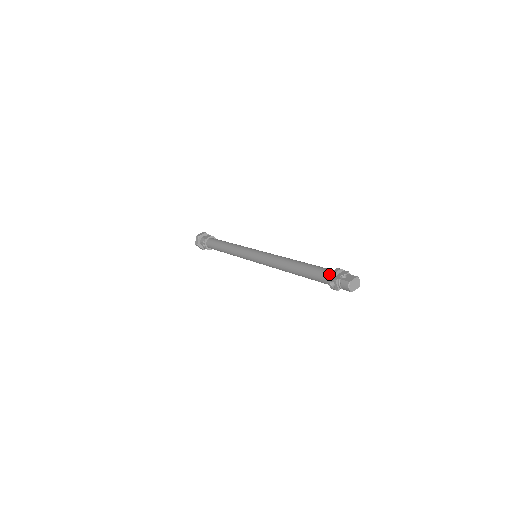
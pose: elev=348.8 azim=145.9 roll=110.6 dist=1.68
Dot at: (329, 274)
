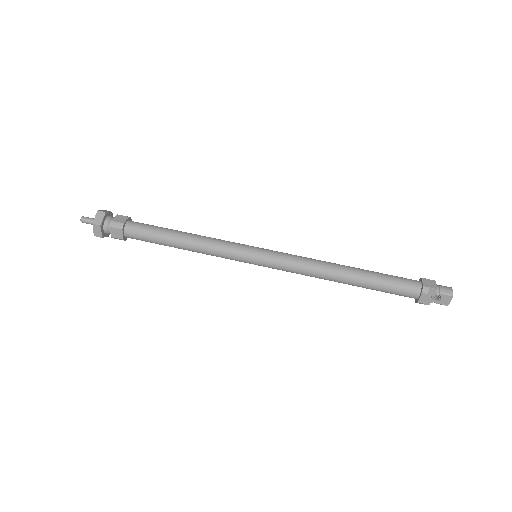
Dot at: occluded
